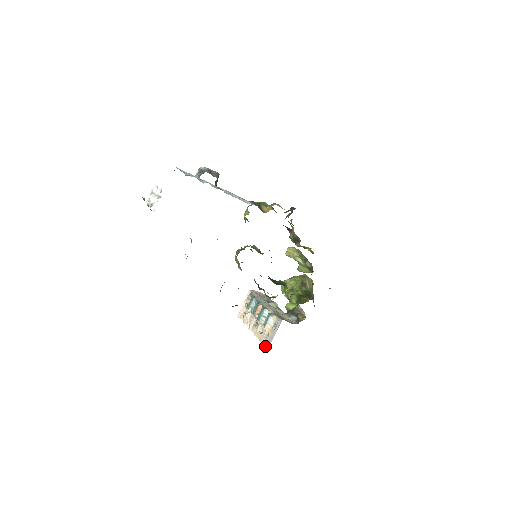
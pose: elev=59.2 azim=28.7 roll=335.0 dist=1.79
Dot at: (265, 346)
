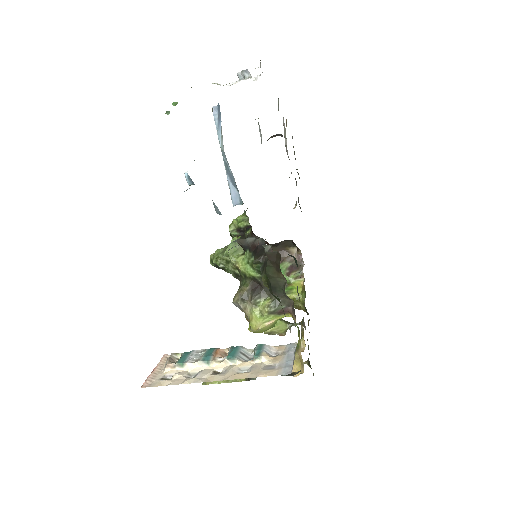
Dot at: (277, 373)
